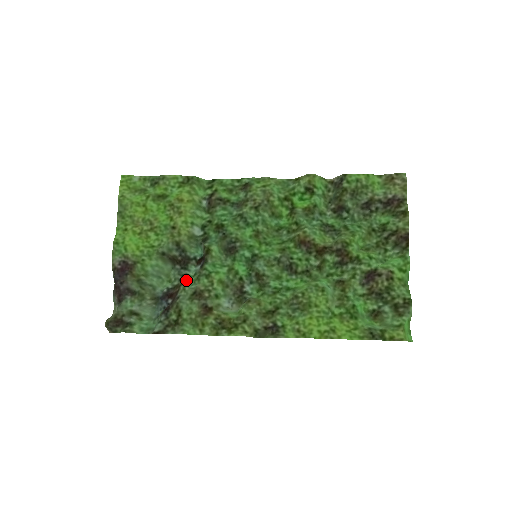
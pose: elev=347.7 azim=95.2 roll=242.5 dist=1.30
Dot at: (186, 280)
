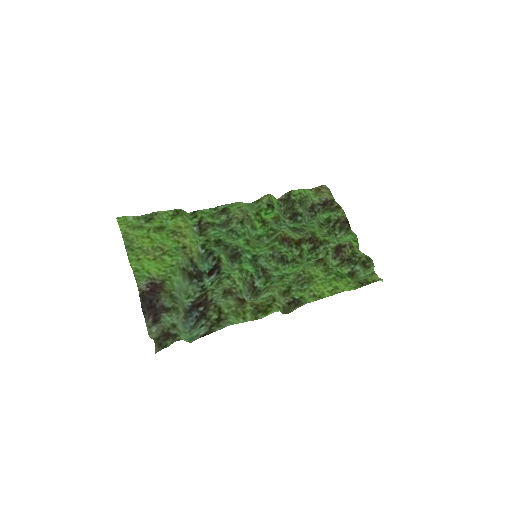
Dot at: (209, 287)
